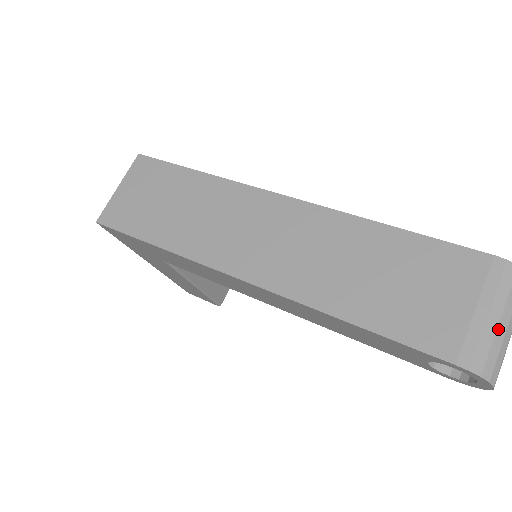
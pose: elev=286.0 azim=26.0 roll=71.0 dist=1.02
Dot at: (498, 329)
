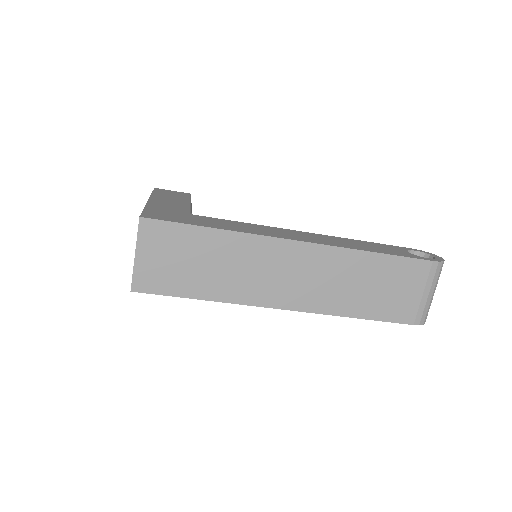
Dot at: (431, 299)
